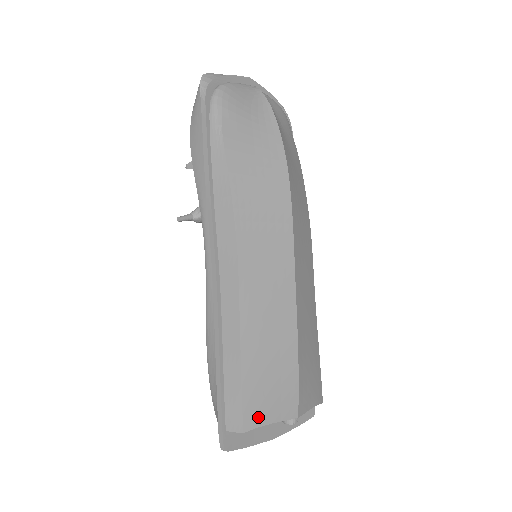
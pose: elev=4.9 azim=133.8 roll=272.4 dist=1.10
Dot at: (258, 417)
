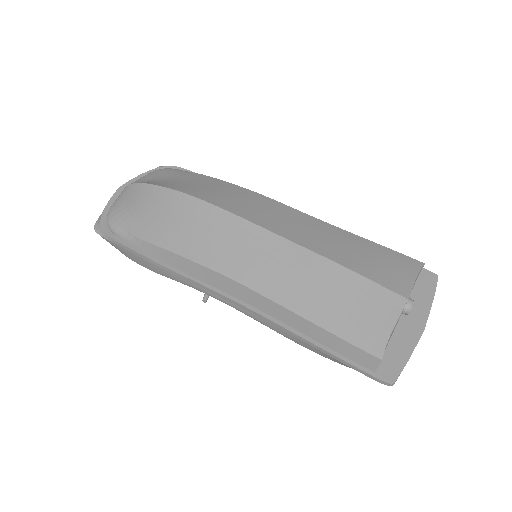
Dot at: (378, 338)
